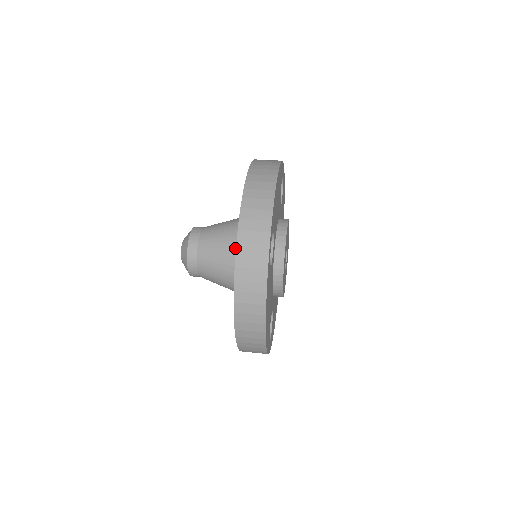
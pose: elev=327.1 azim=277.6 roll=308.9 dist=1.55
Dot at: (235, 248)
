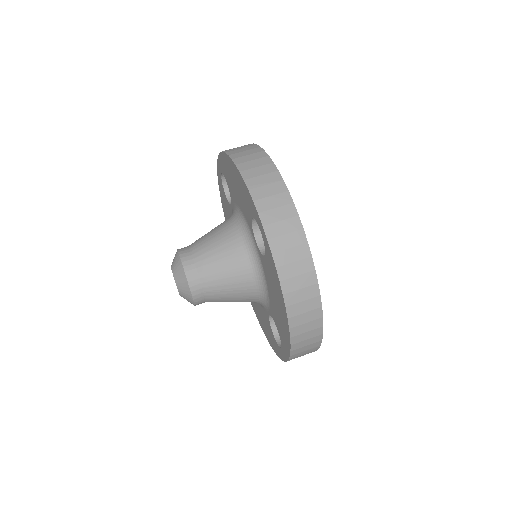
Dot at: occluded
